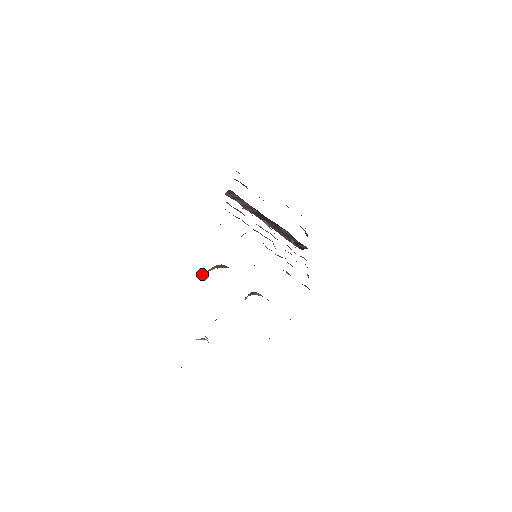
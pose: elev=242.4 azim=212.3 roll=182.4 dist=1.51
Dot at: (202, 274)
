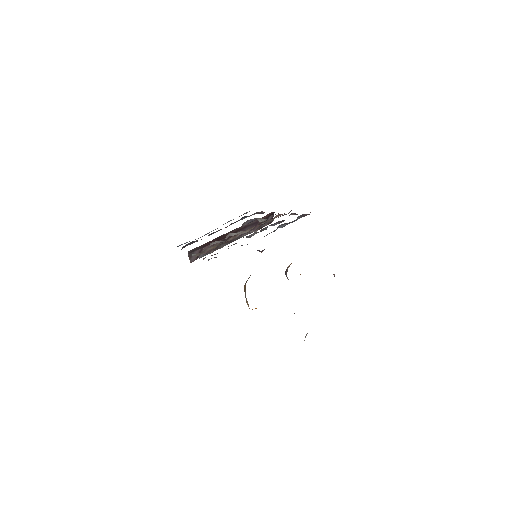
Dot at: occluded
